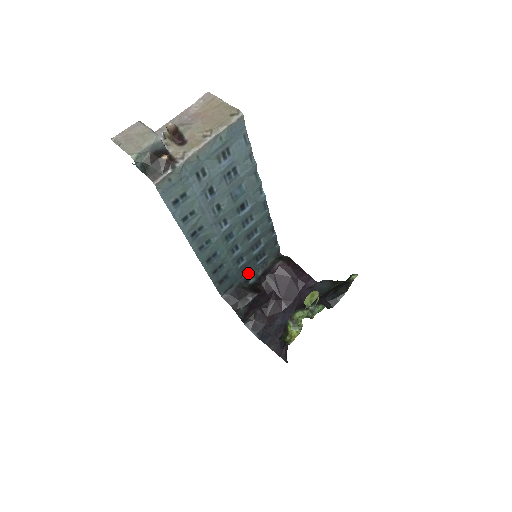
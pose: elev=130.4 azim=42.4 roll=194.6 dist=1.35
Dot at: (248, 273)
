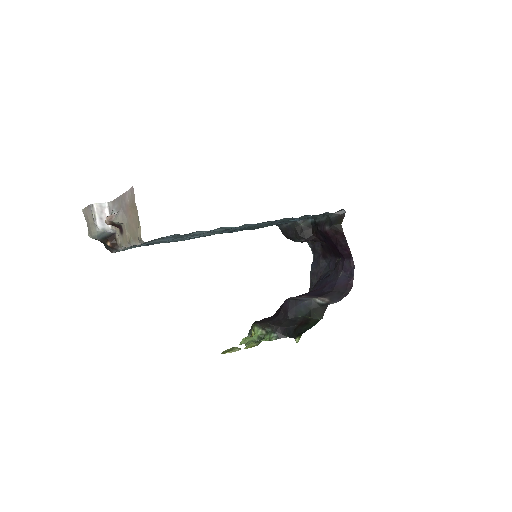
Dot at: occluded
